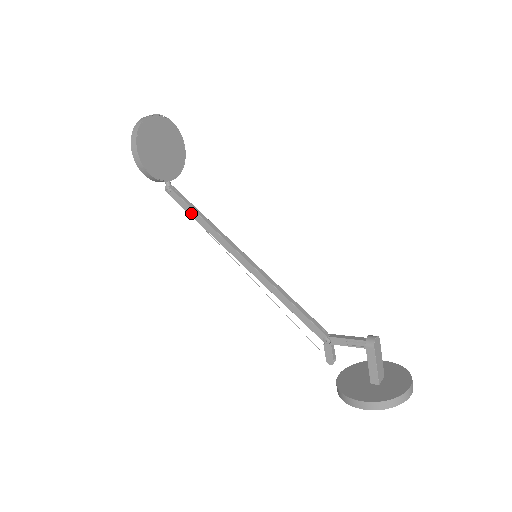
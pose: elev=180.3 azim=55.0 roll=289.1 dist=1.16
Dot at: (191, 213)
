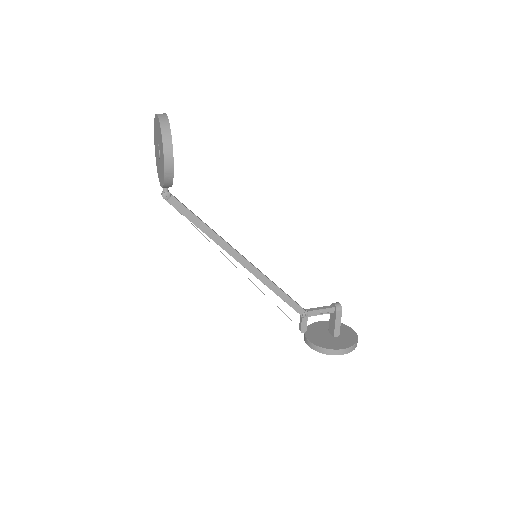
Dot at: (193, 220)
